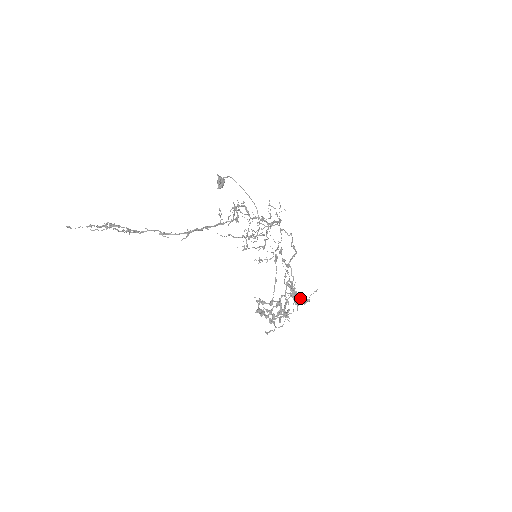
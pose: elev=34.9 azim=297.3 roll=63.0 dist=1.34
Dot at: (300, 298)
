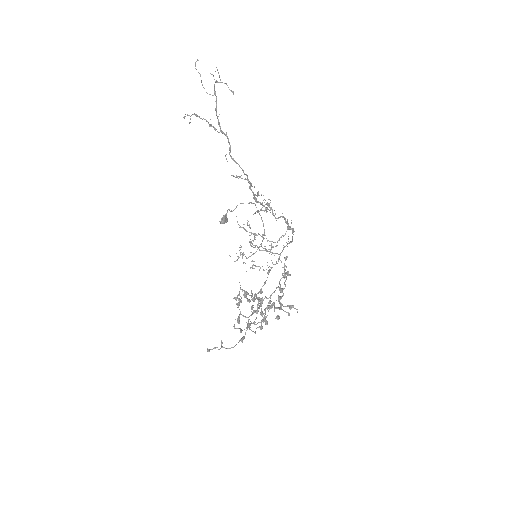
Dot at: occluded
